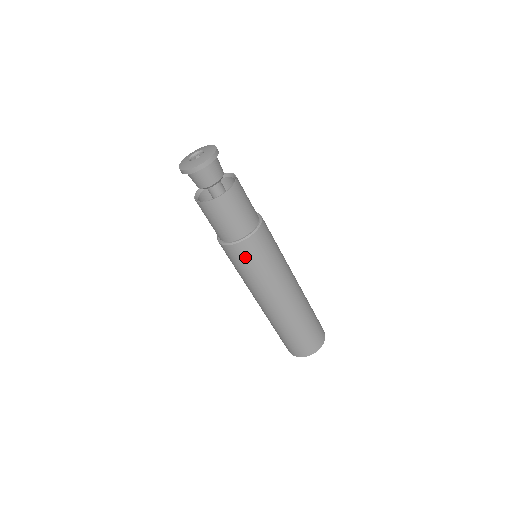
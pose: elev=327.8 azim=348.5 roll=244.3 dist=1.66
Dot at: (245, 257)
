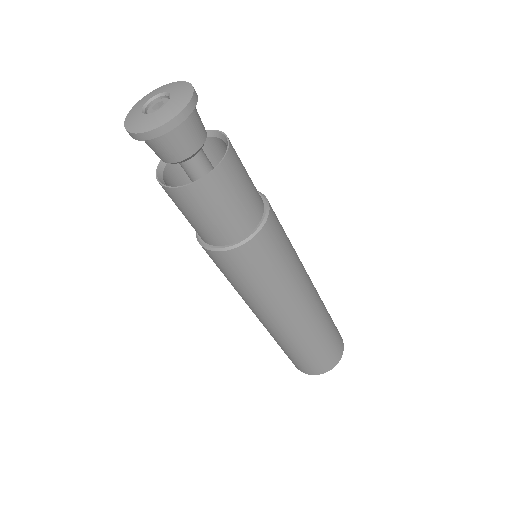
Dot at: (264, 256)
